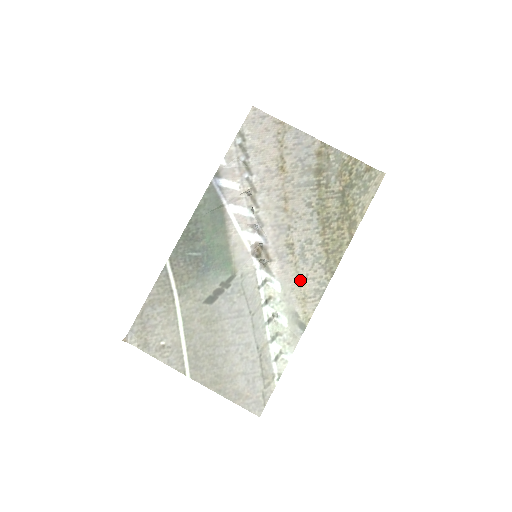
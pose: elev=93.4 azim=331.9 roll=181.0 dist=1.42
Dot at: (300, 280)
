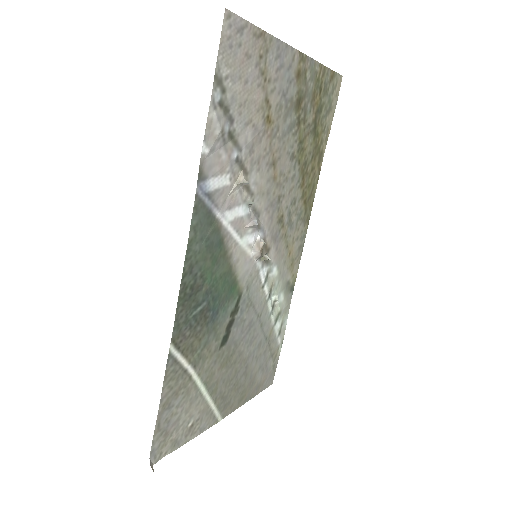
Dot at: (289, 249)
